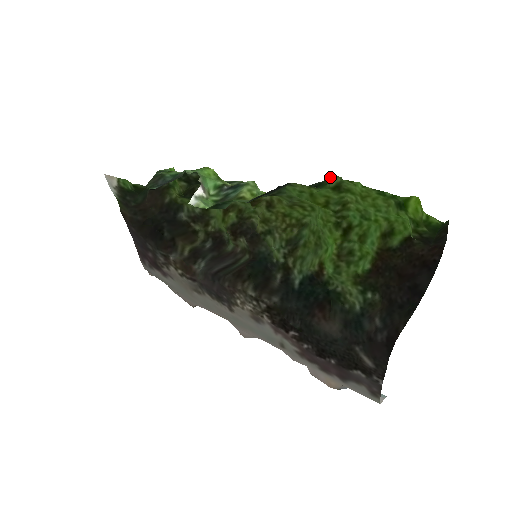
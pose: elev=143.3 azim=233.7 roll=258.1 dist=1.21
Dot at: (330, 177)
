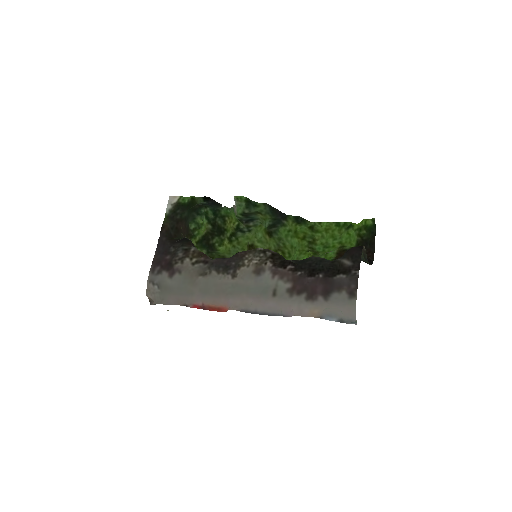
Dot at: (308, 221)
